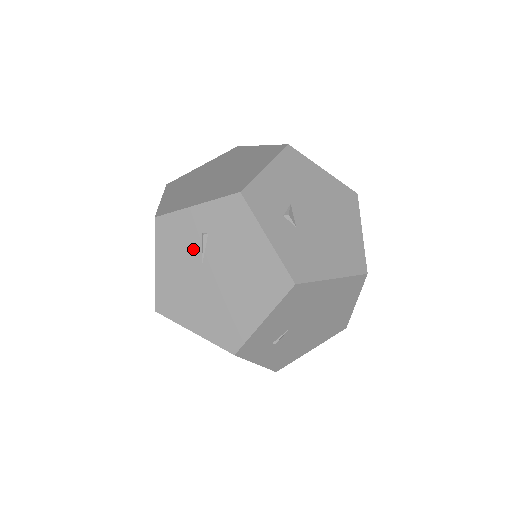
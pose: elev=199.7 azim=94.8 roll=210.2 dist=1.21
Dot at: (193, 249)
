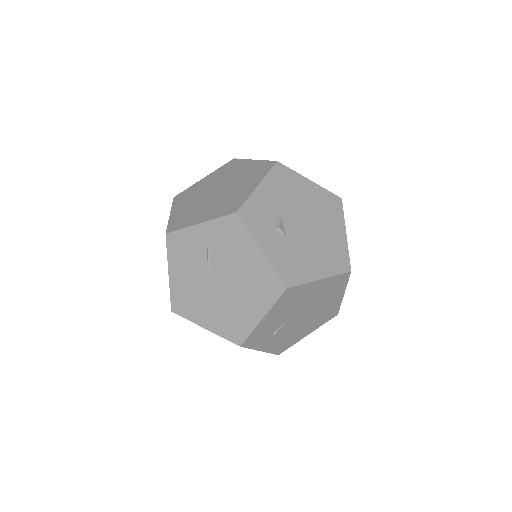
Dot at: (200, 260)
